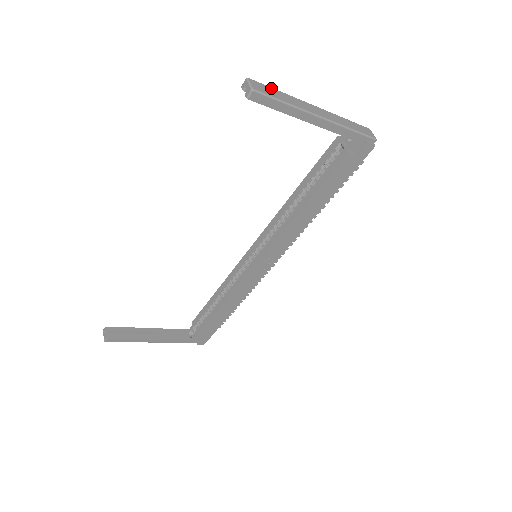
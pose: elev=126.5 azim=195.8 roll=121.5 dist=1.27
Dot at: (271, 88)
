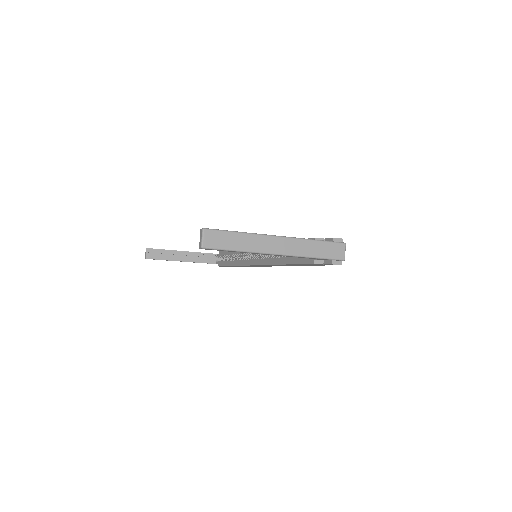
Dot at: (228, 233)
